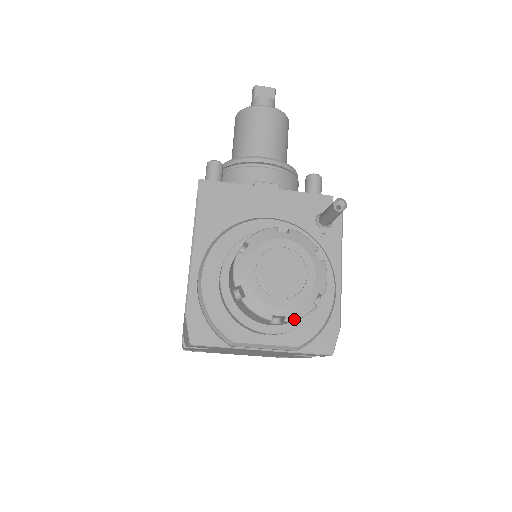
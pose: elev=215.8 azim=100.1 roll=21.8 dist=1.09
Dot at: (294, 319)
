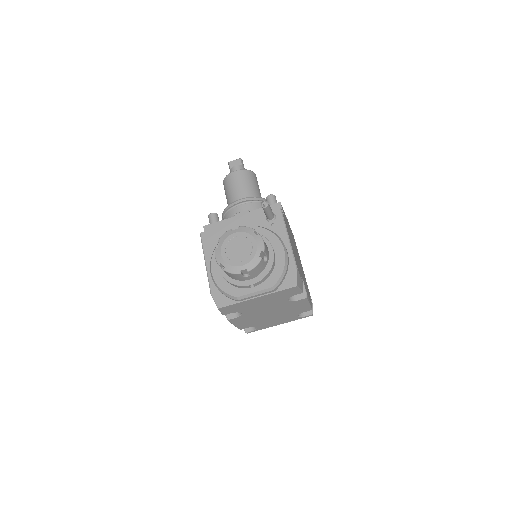
Dot at: (252, 269)
